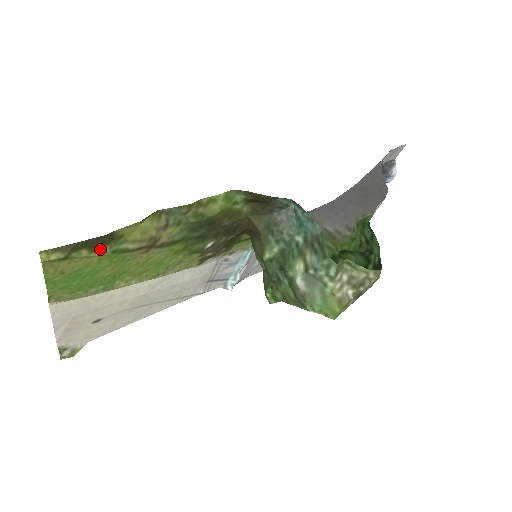
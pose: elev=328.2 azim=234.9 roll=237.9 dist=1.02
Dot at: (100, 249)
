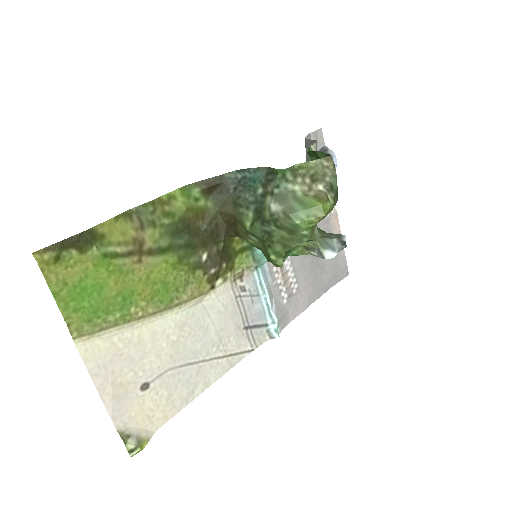
Dot at: (89, 251)
